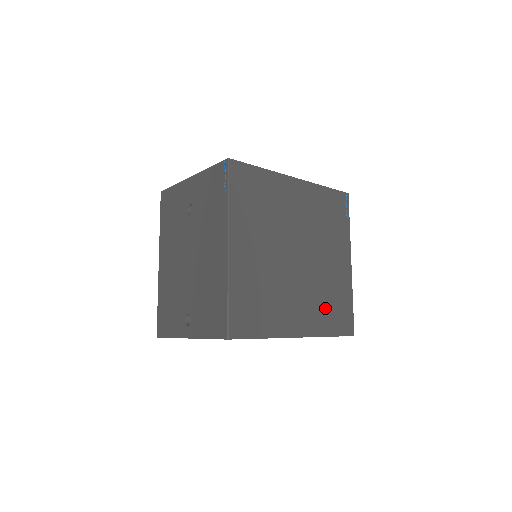
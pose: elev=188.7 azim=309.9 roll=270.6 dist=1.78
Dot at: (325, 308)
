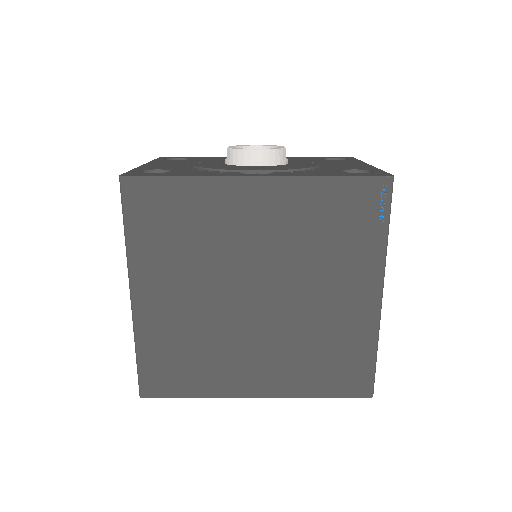
Dot at: (311, 362)
